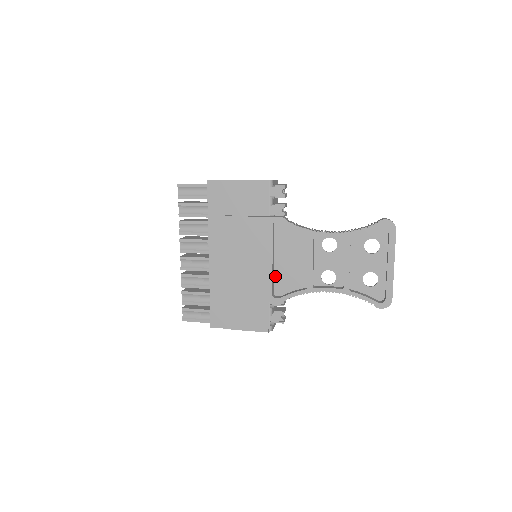
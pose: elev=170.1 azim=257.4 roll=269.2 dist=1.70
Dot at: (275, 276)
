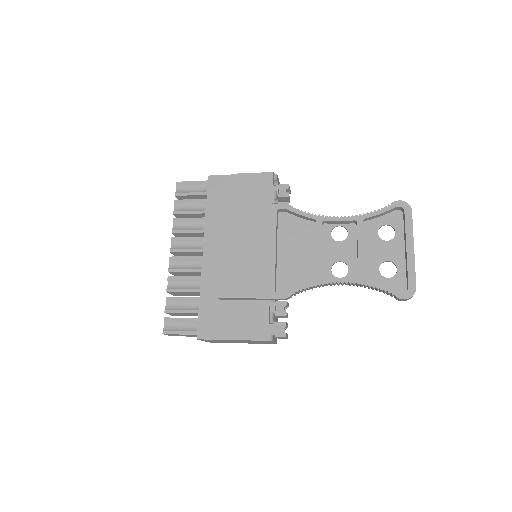
Dot at: (278, 271)
